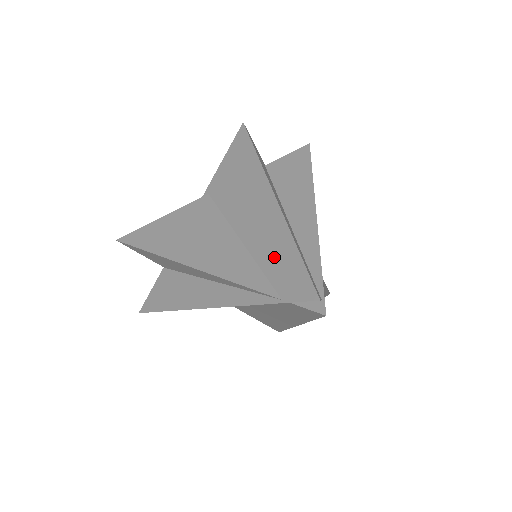
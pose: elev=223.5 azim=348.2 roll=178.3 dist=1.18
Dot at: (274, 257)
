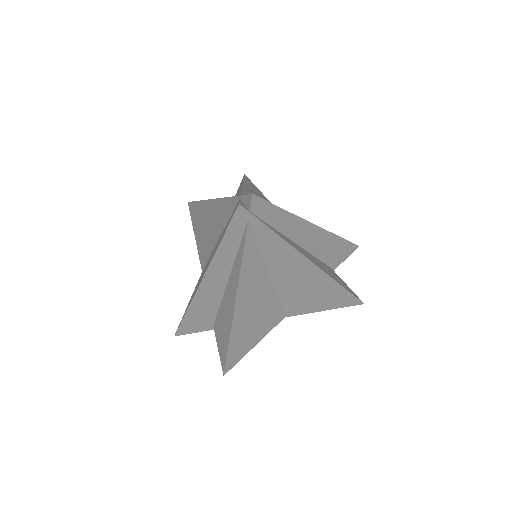
Dot at: occluded
